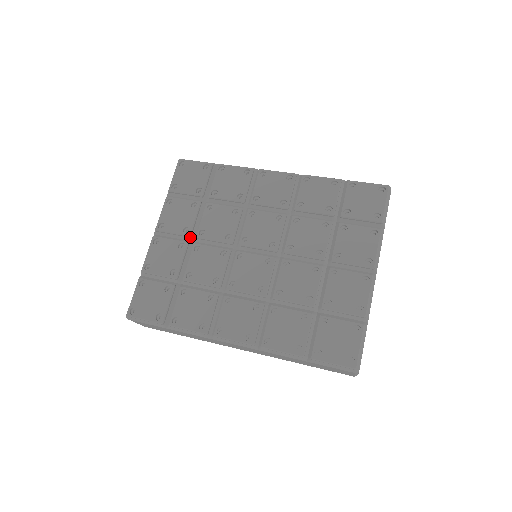
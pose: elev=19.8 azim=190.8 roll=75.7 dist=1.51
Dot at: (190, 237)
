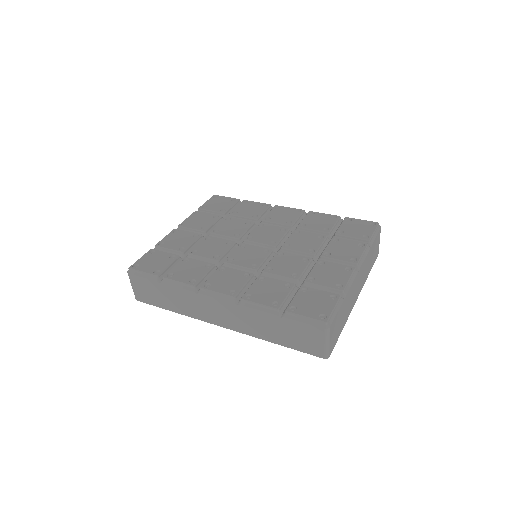
Dot at: (205, 233)
